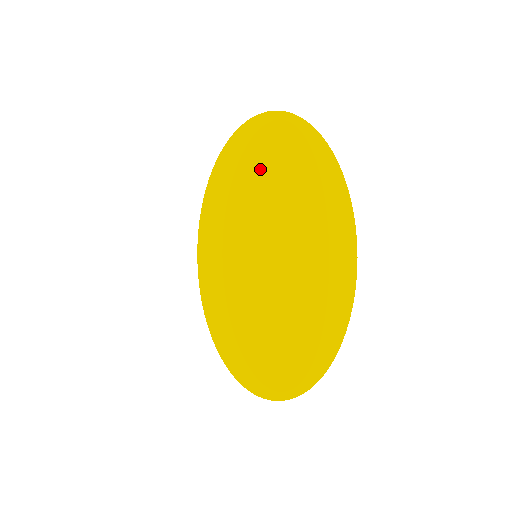
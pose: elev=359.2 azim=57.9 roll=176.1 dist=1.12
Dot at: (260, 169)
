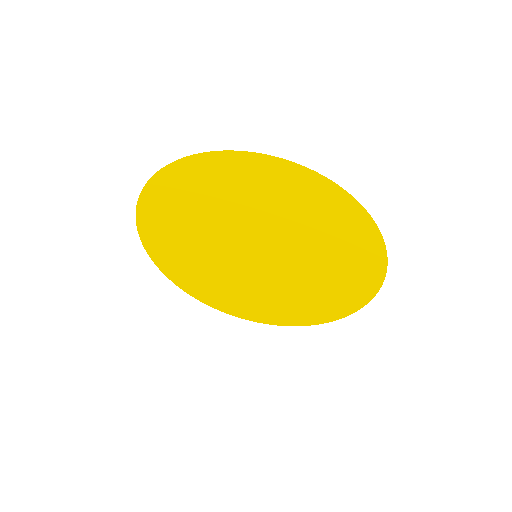
Dot at: (330, 247)
